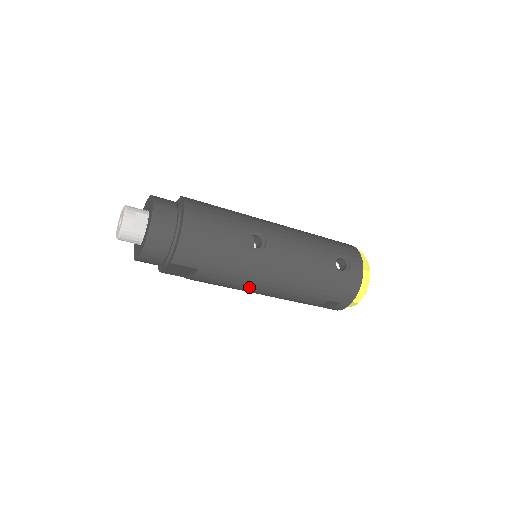
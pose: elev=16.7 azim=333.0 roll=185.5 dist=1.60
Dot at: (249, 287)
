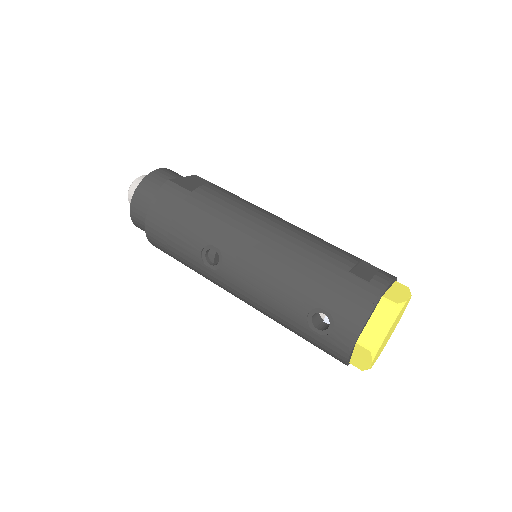
Dot at: occluded
